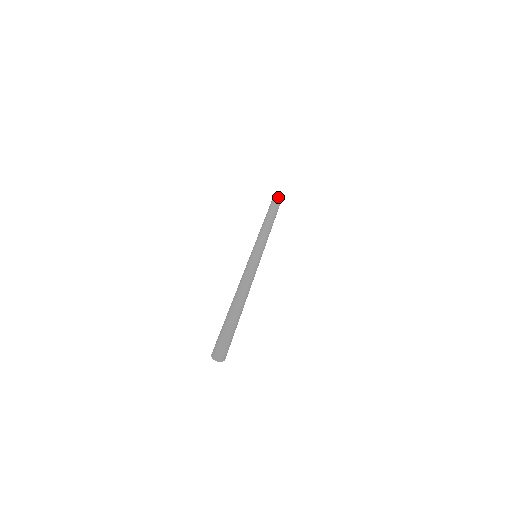
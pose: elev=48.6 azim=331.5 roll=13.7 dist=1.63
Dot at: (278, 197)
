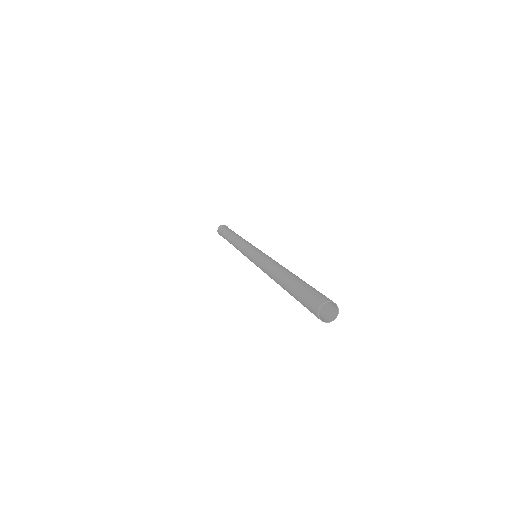
Dot at: (224, 227)
